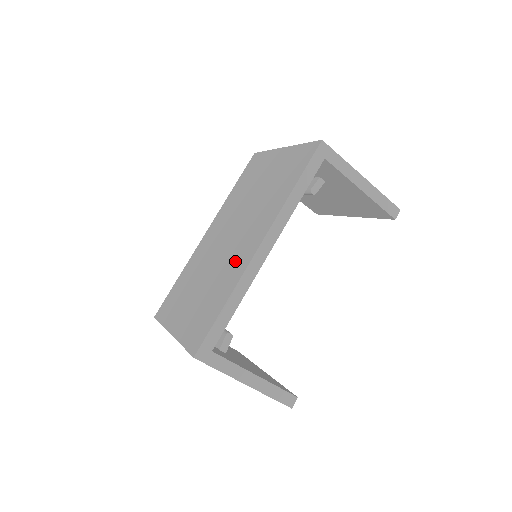
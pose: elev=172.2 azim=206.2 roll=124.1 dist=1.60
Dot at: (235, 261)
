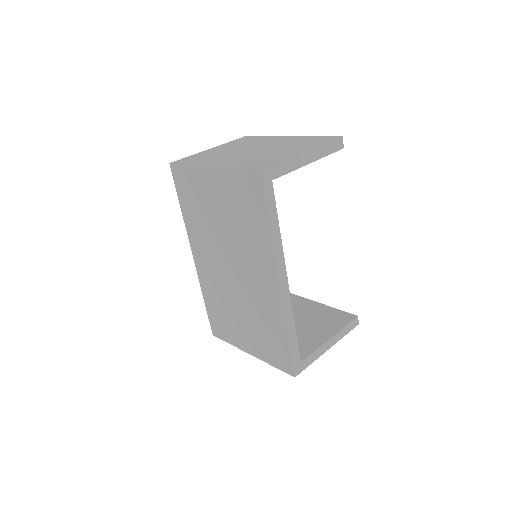
Dot at: (263, 298)
